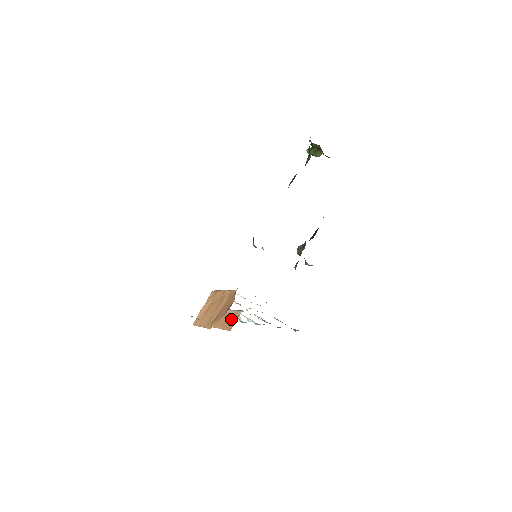
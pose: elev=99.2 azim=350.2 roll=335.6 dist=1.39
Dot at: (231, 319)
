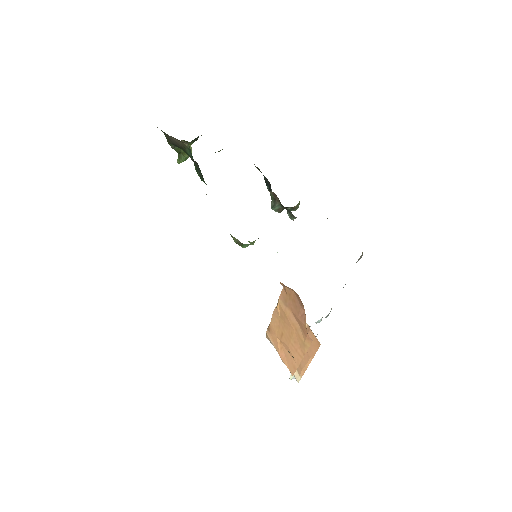
Dot at: occluded
